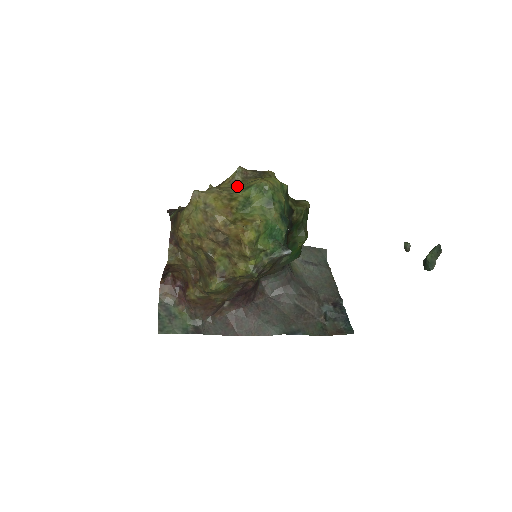
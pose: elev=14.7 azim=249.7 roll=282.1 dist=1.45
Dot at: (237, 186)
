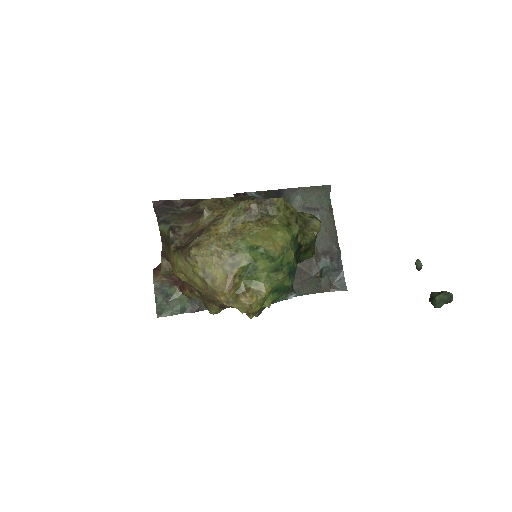
Dot at: (239, 238)
